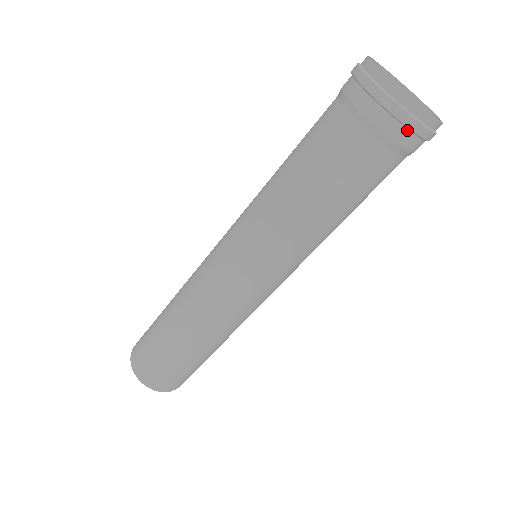
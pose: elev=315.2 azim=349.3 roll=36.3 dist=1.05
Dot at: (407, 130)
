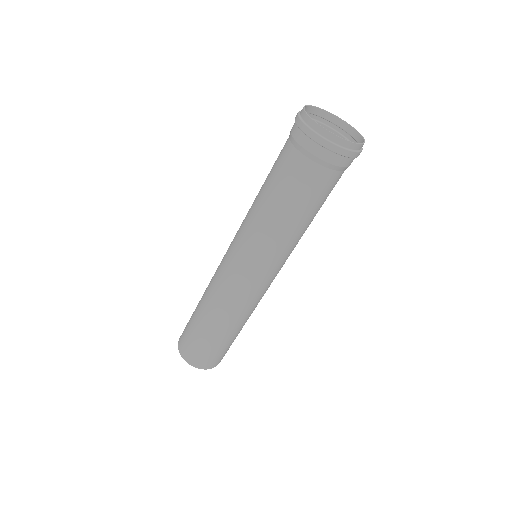
Dot at: (352, 158)
